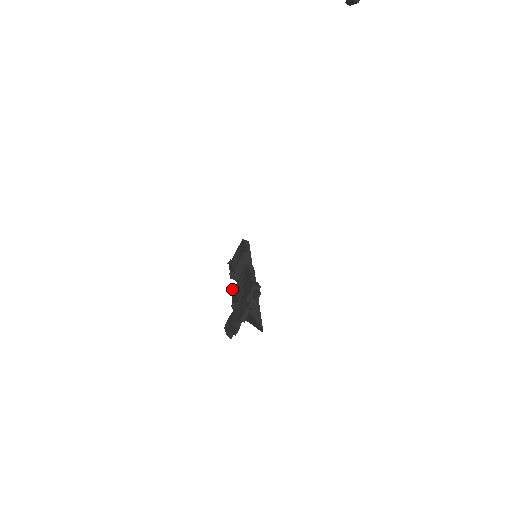
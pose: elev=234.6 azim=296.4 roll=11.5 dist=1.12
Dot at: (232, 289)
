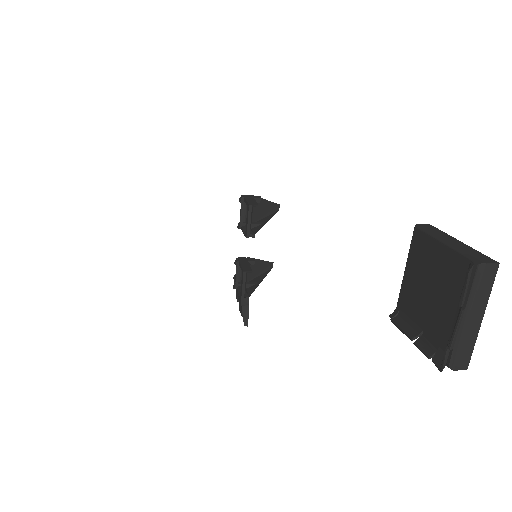
Dot at: occluded
